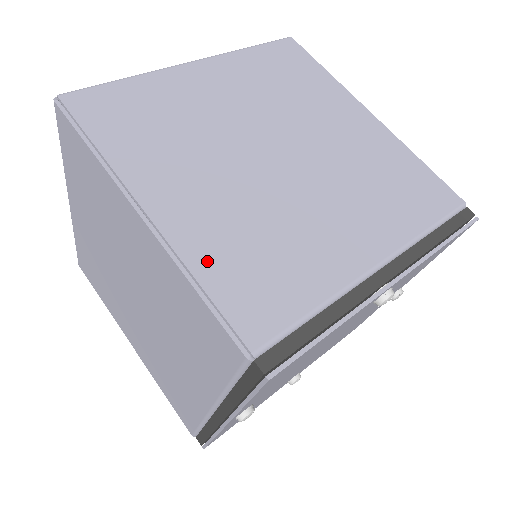
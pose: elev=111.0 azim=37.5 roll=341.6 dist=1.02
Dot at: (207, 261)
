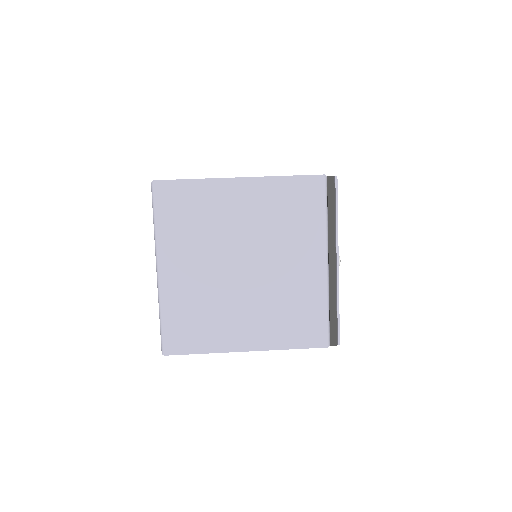
Dot at: occluded
